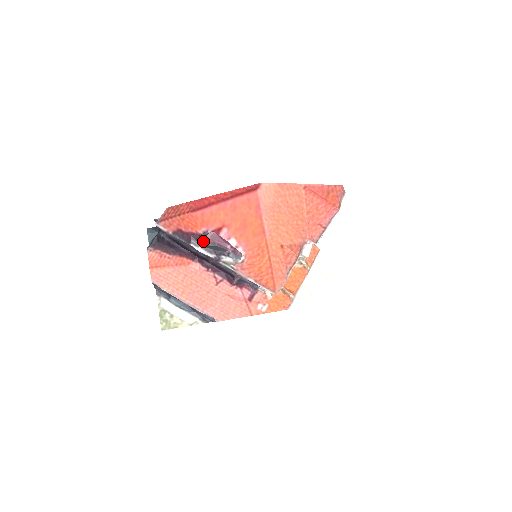
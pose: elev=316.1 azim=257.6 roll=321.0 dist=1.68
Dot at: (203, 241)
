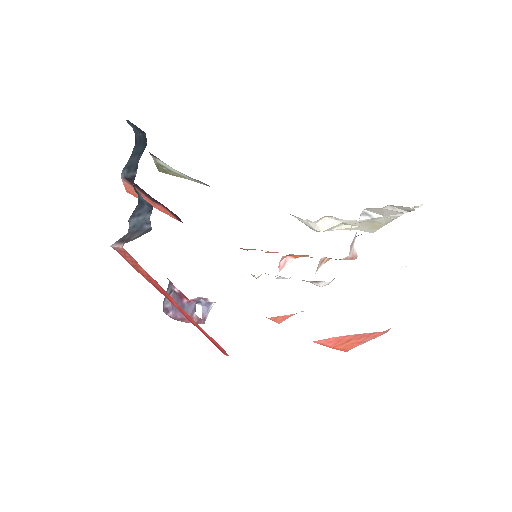
Dot at: (167, 291)
